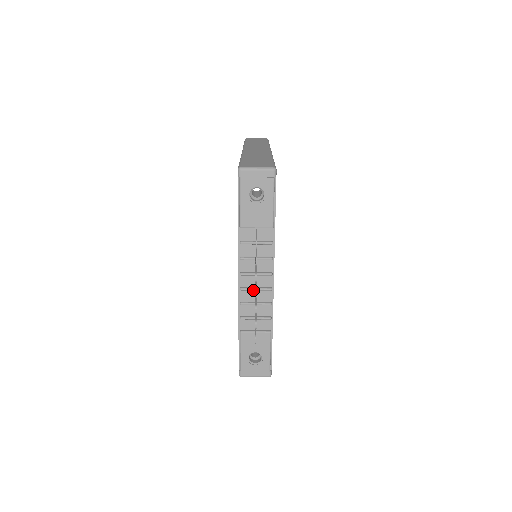
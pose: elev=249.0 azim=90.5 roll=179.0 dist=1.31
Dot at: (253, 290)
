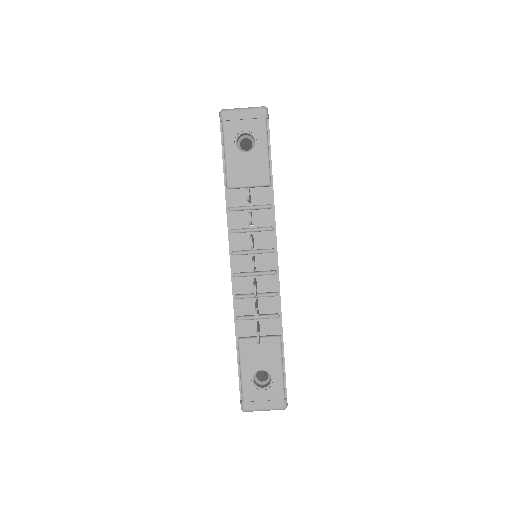
Dot at: (251, 275)
